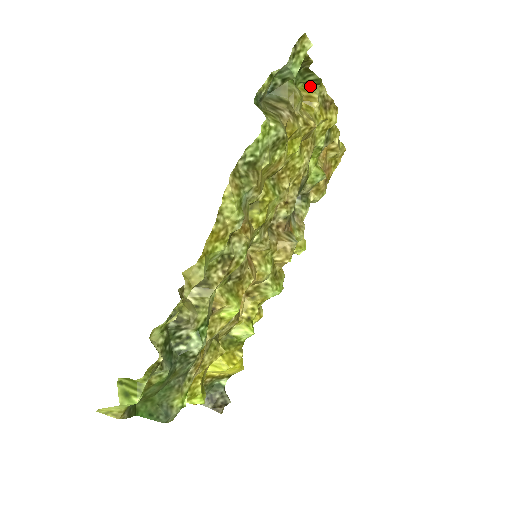
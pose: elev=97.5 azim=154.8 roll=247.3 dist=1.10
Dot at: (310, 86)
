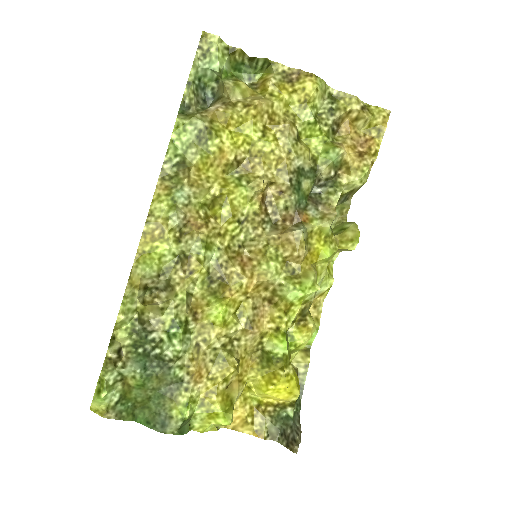
Dot at: (267, 71)
